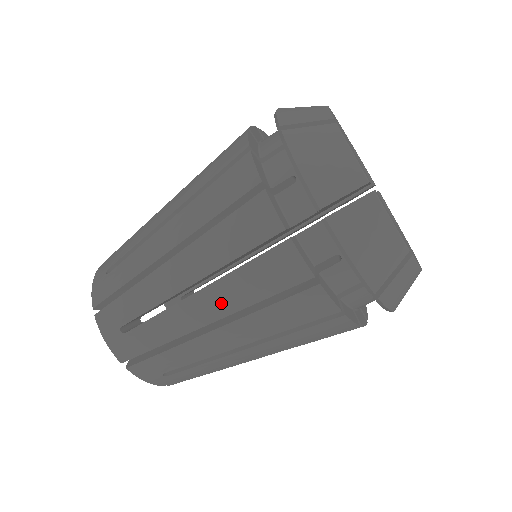
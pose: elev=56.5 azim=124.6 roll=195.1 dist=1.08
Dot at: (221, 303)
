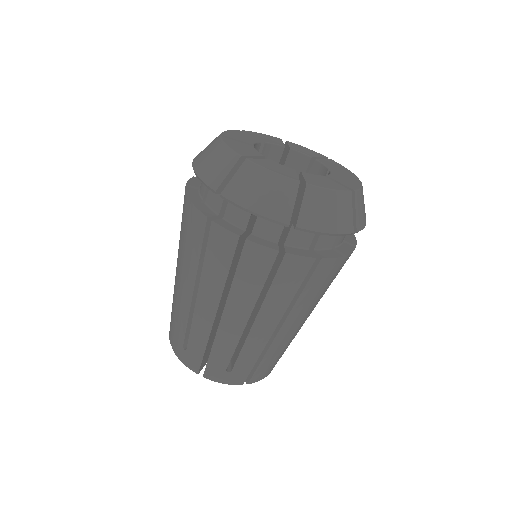
Dot at: (212, 291)
